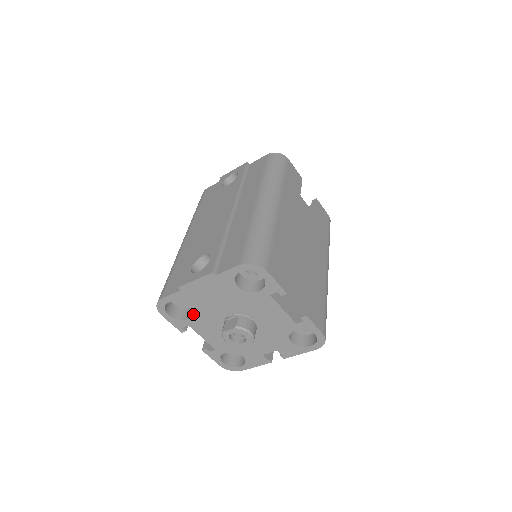
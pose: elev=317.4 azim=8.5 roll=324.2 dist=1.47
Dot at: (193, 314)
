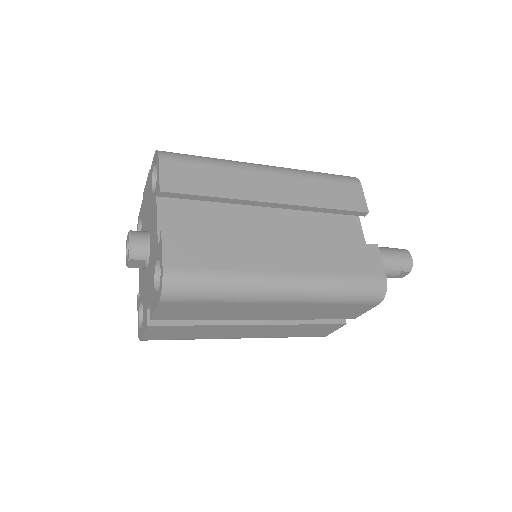
Dot at: occluded
